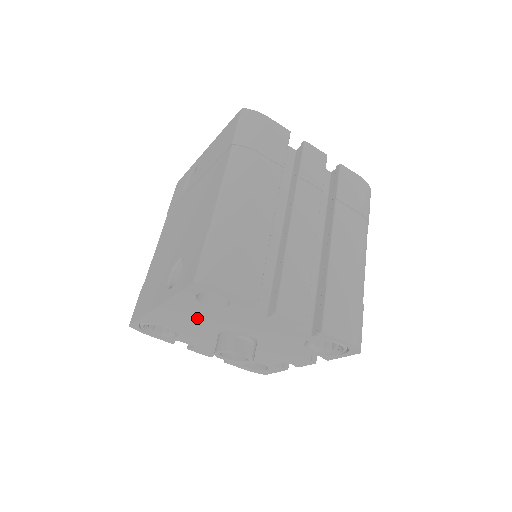
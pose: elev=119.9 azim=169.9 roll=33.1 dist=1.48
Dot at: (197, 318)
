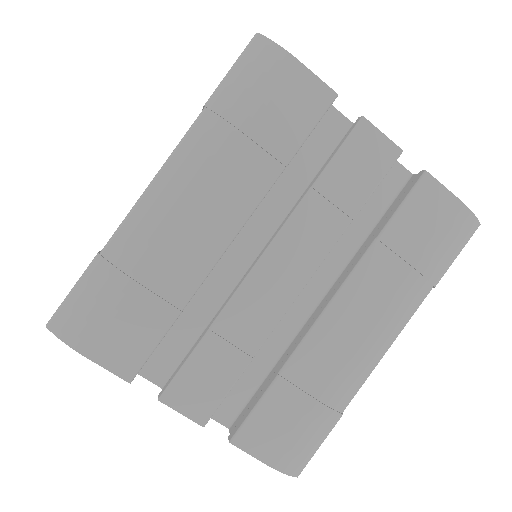
Dot at: occluded
